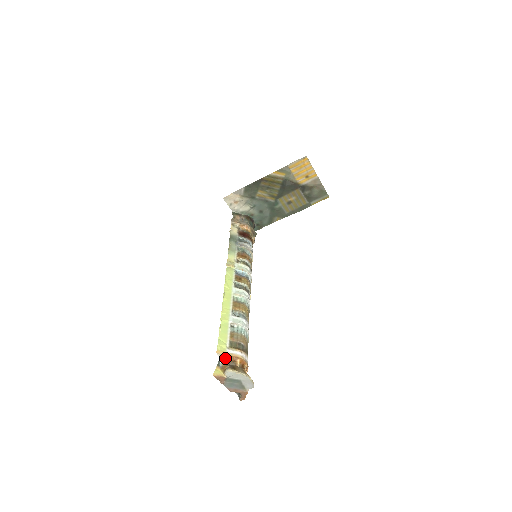
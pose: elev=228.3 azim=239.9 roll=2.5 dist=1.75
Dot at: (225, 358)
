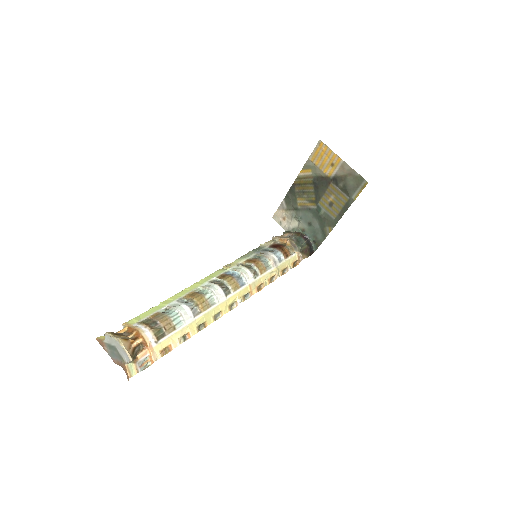
Dot at: (126, 329)
